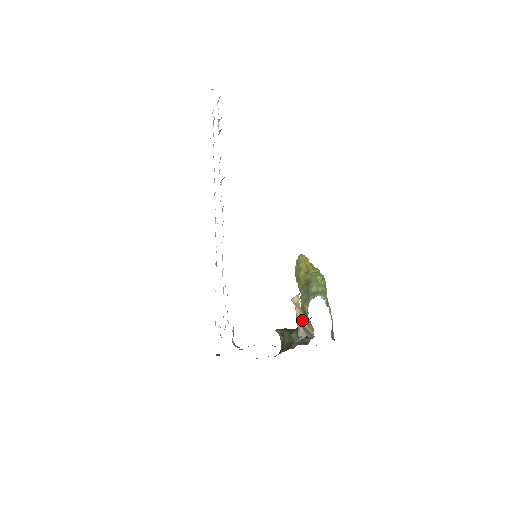
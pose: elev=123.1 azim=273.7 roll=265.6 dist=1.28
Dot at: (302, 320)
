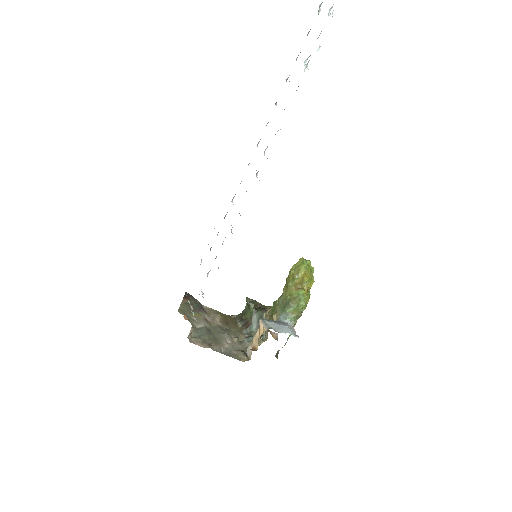
Dot at: (255, 346)
